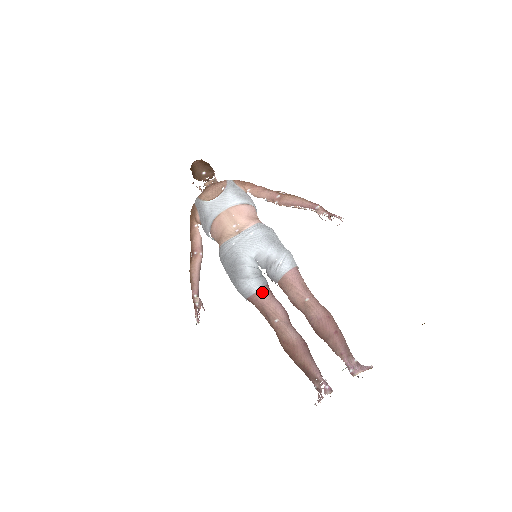
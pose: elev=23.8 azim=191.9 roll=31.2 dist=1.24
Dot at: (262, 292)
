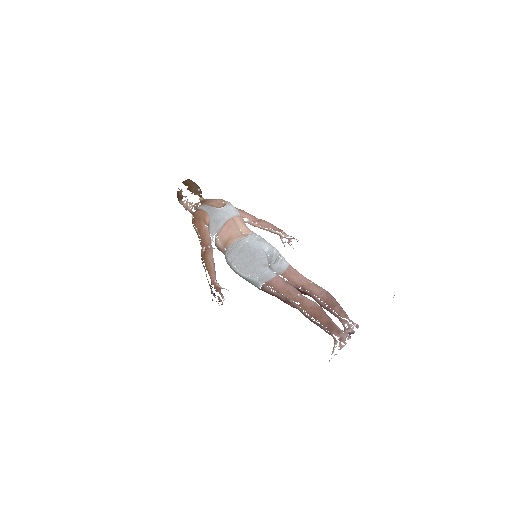
Dot at: (279, 276)
